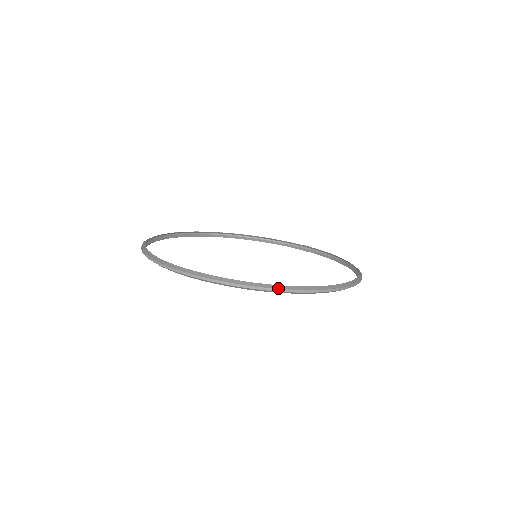
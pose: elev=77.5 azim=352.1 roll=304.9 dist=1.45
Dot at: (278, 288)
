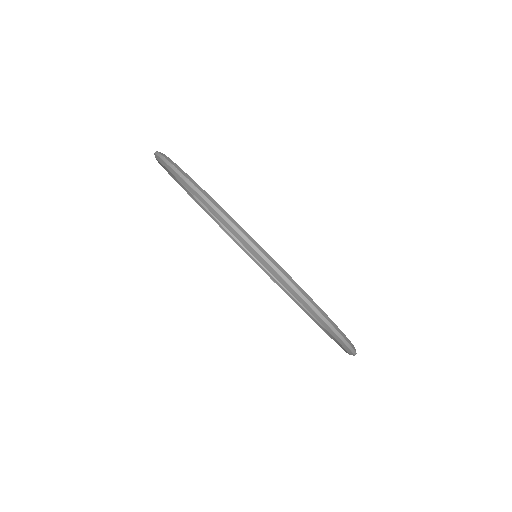
Dot at: (324, 315)
